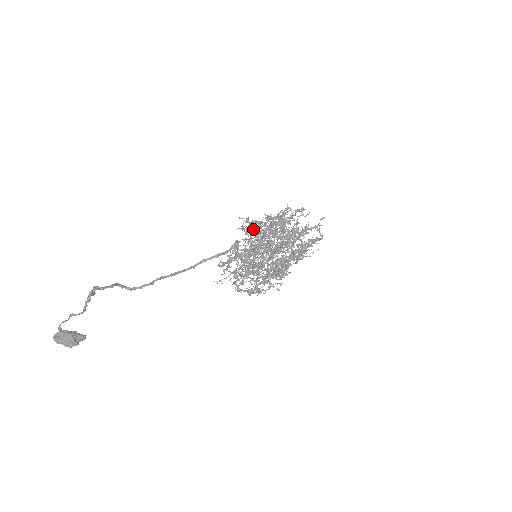
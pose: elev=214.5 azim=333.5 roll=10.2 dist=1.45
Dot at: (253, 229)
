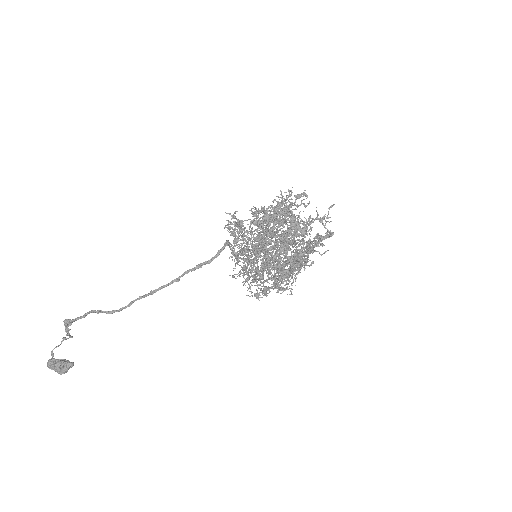
Dot at: (239, 229)
